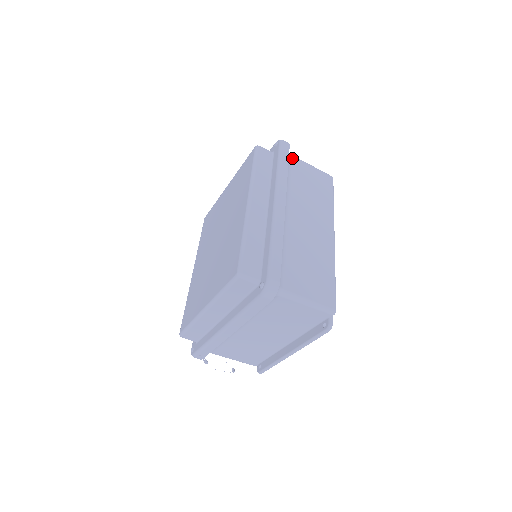
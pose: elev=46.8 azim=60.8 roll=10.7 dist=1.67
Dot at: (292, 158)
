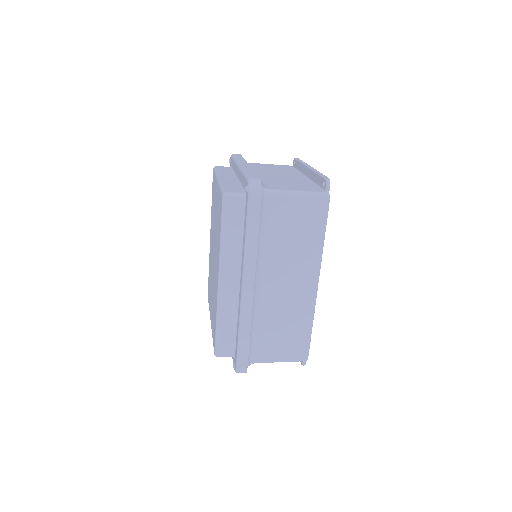
Dot at: (269, 199)
